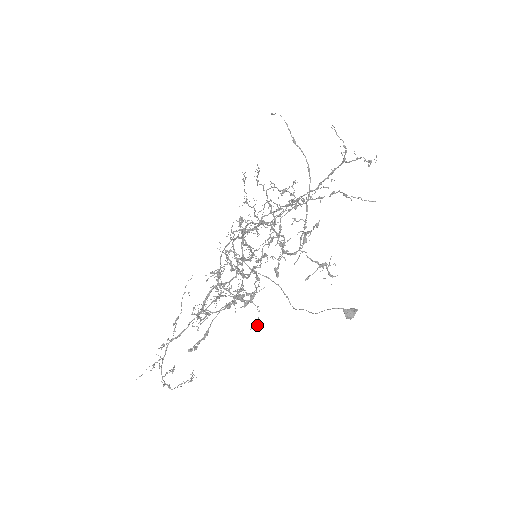
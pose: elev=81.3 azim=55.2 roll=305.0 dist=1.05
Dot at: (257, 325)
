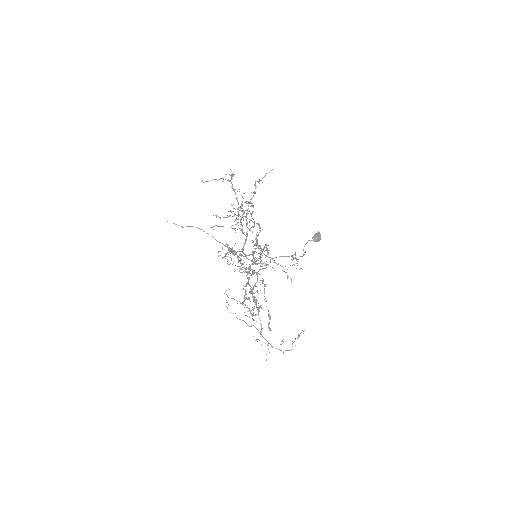
Dot at: (266, 300)
